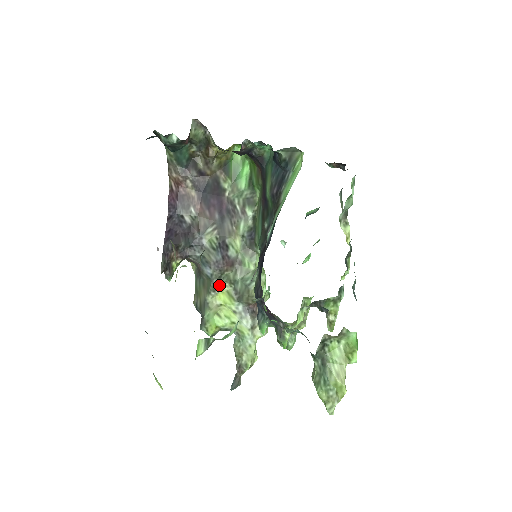
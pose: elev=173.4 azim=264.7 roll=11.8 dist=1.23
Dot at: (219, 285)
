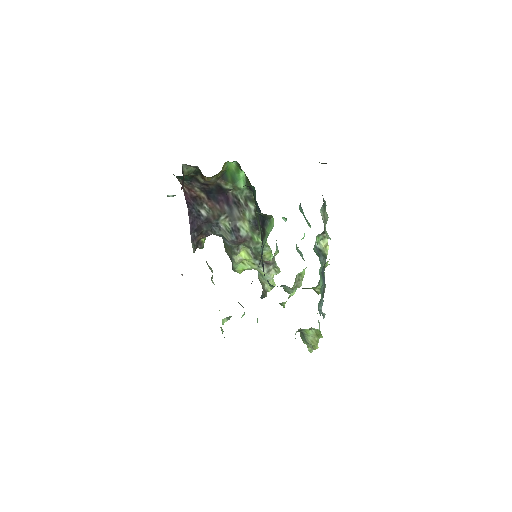
Dot at: (239, 250)
